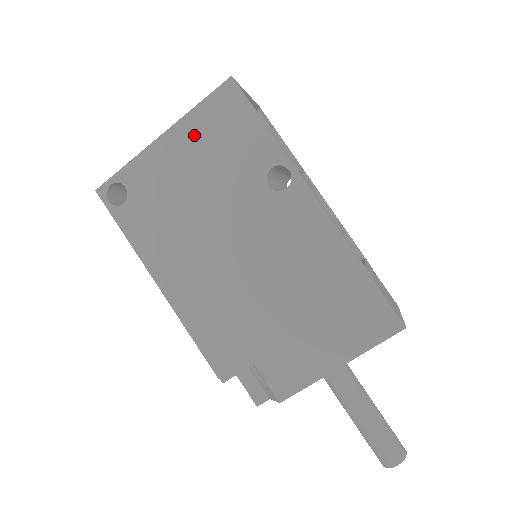
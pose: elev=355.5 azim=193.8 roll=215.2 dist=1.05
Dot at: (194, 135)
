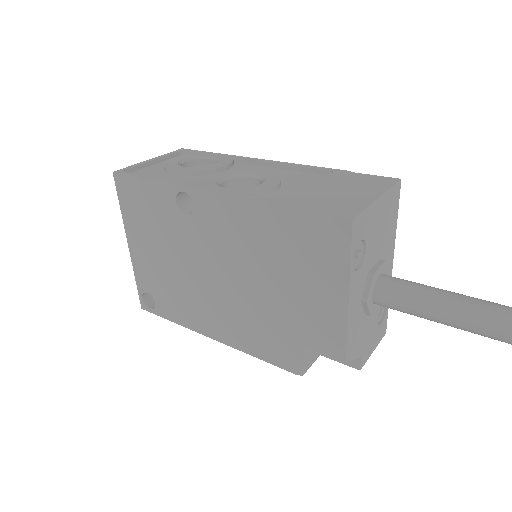
Dot at: (136, 227)
